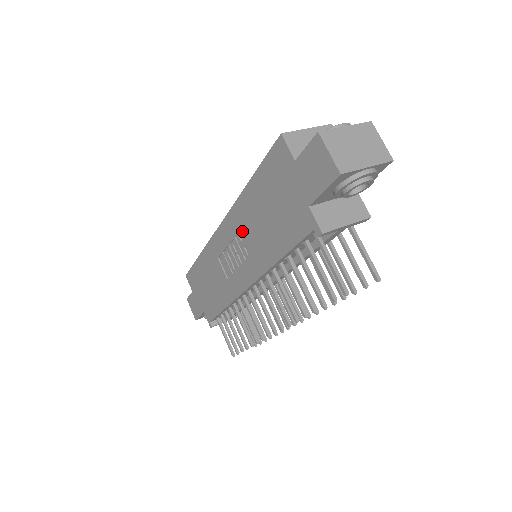
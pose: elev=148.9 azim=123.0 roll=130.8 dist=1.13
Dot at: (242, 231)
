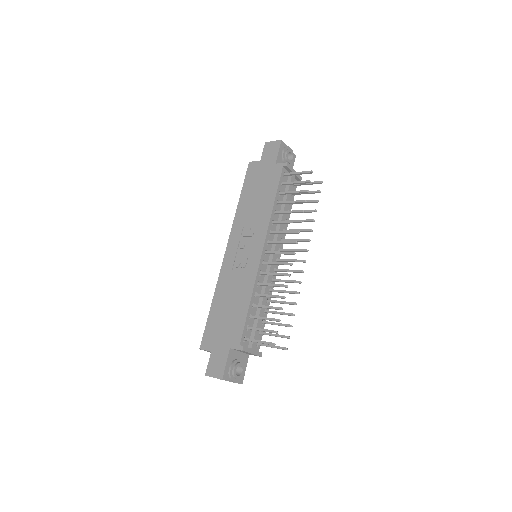
Dot at: (244, 226)
